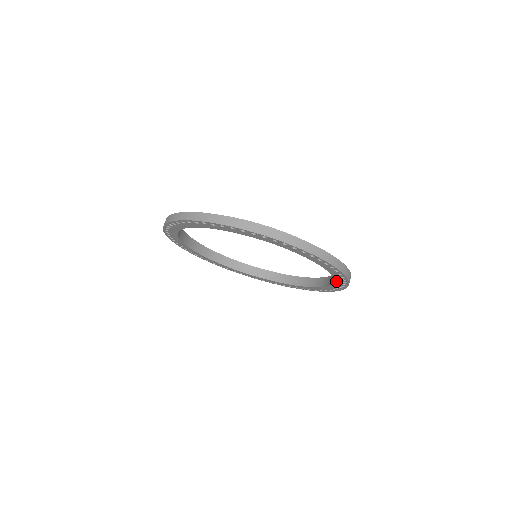
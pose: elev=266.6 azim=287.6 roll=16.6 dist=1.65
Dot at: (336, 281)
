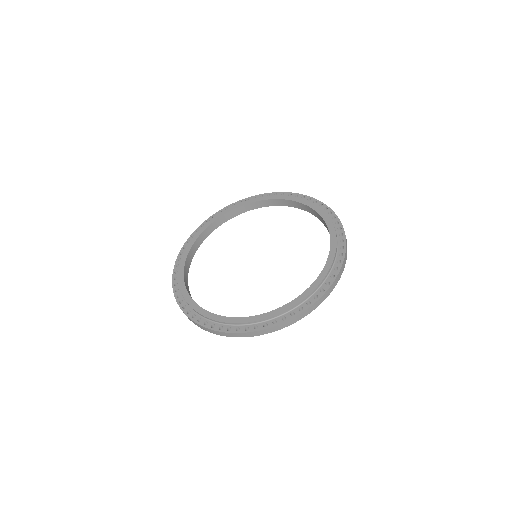
Dot at: occluded
